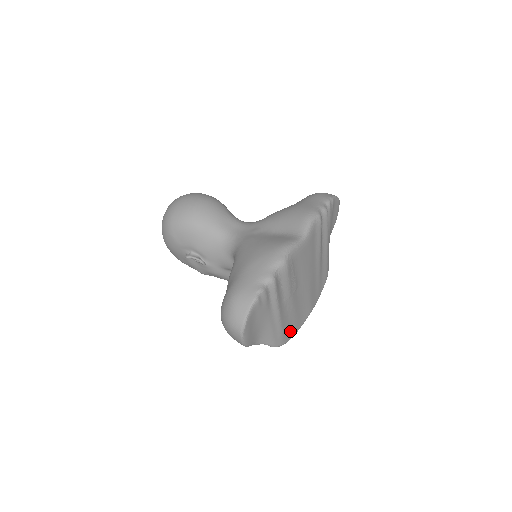
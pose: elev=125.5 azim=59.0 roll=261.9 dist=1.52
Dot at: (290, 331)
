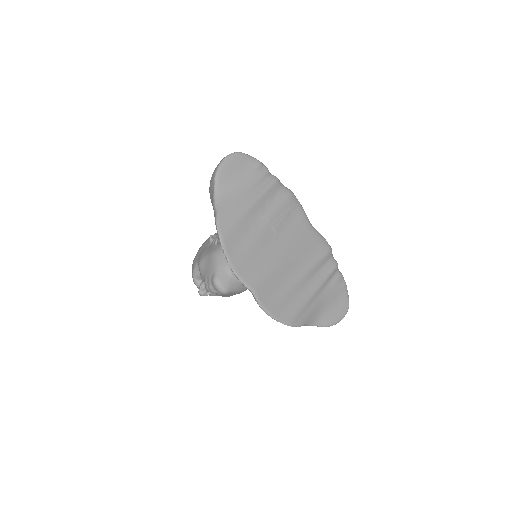
Dot at: (234, 246)
